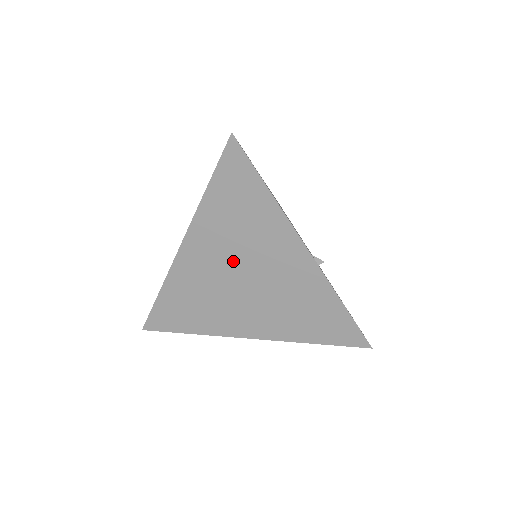
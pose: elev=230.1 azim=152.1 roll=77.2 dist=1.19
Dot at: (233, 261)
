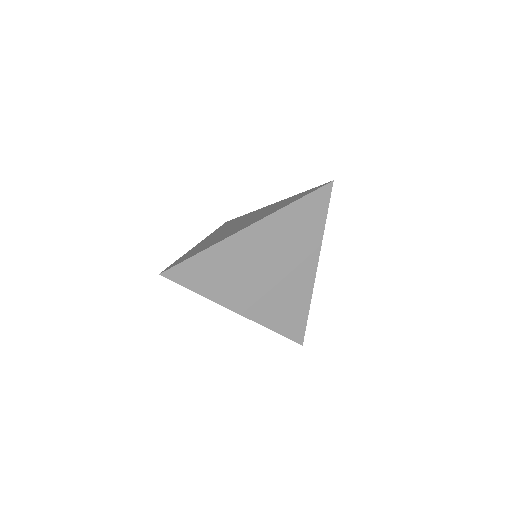
Dot at: (272, 254)
